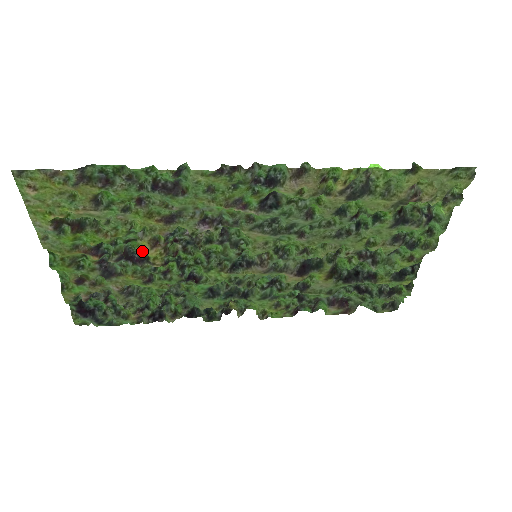
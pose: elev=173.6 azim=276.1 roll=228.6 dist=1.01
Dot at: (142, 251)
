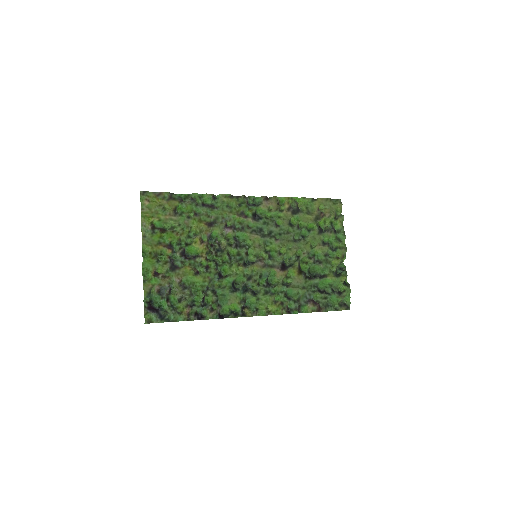
Dot at: (193, 254)
